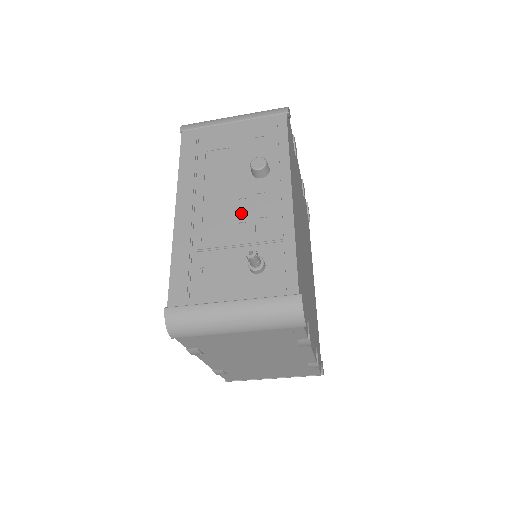
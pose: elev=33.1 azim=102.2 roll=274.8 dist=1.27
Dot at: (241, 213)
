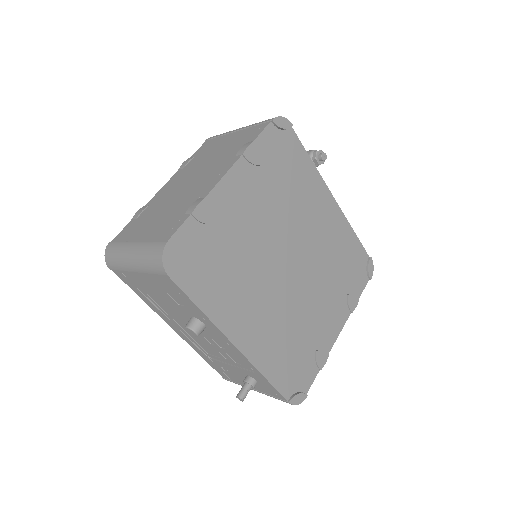
Dot at: (214, 347)
